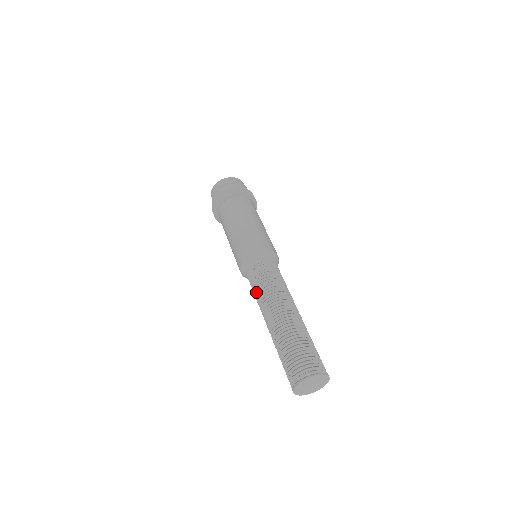
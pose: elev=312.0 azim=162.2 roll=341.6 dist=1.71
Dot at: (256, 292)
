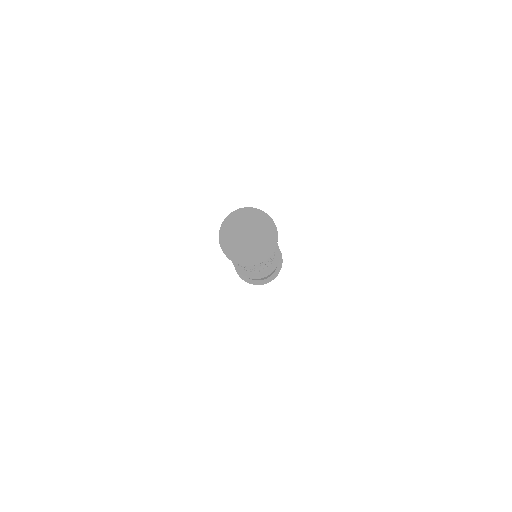
Dot at: occluded
